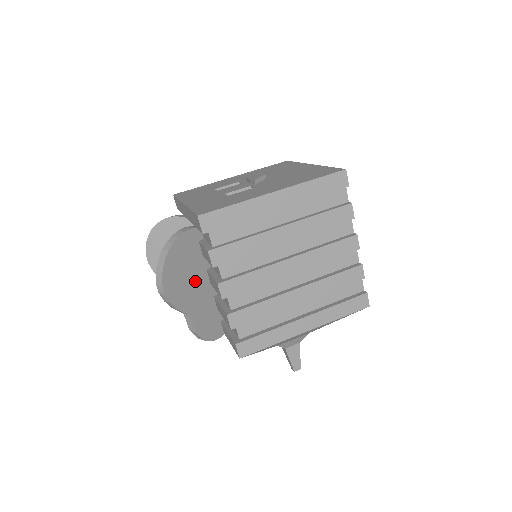
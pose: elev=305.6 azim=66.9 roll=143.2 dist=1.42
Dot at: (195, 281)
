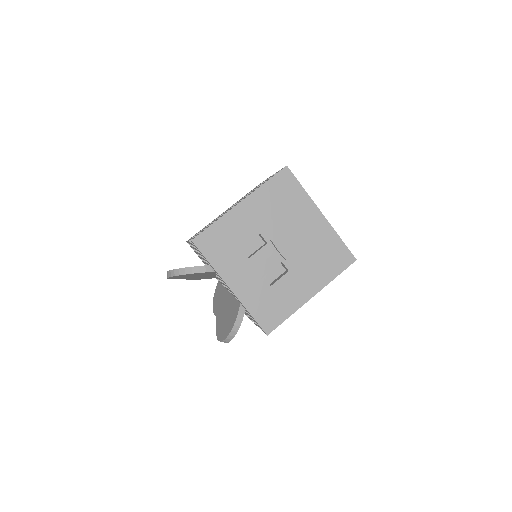
Dot at: occluded
